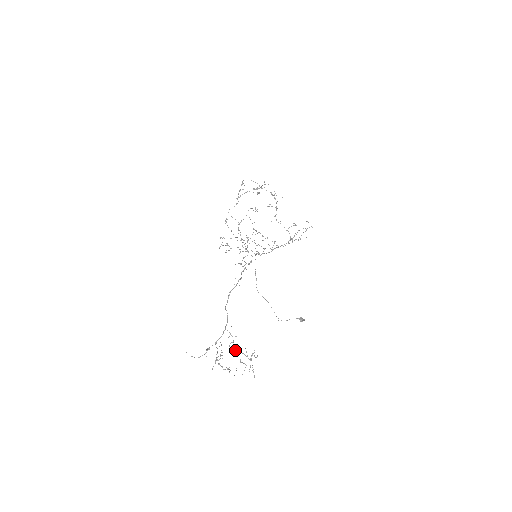
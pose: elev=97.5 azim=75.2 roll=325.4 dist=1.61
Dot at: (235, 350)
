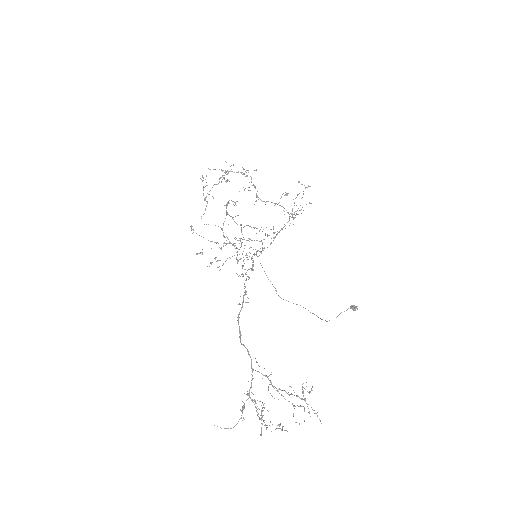
Dot at: occluded
